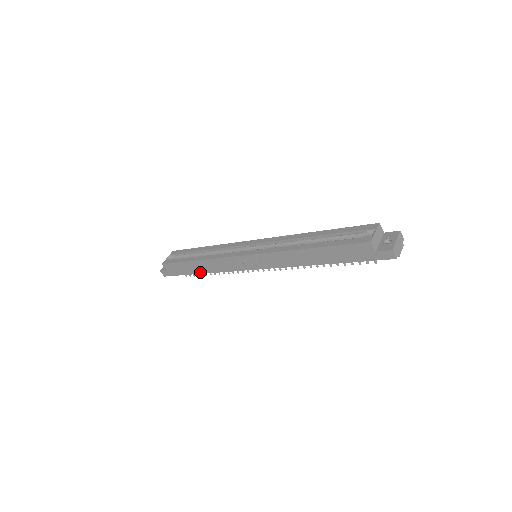
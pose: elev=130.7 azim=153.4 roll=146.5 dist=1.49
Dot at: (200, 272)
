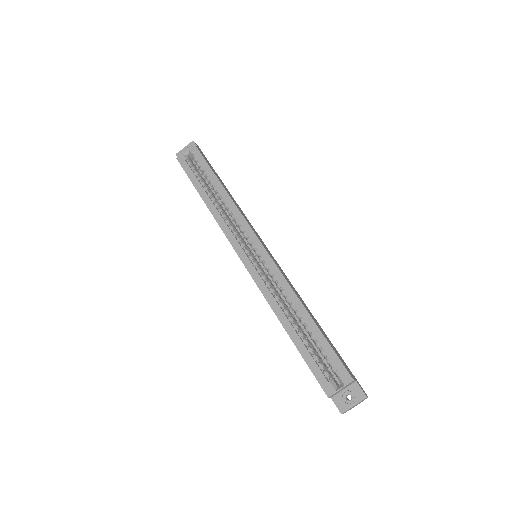
Dot at: occluded
